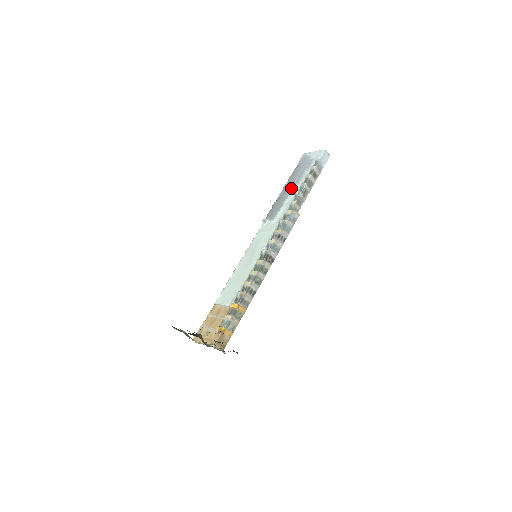
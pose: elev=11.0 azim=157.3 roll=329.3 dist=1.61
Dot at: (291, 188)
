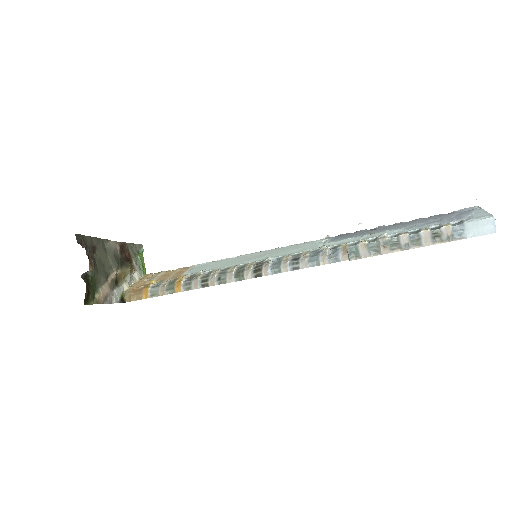
Dot at: (395, 228)
